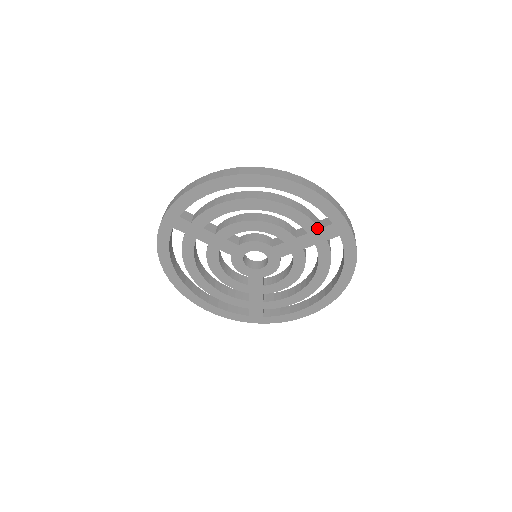
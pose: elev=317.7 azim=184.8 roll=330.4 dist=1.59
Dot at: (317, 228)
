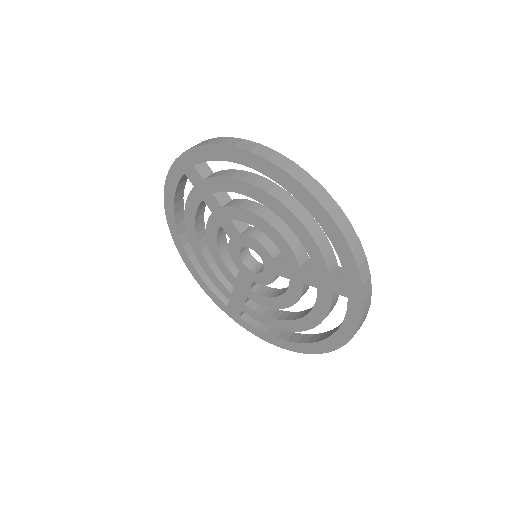
Dot at: (327, 273)
